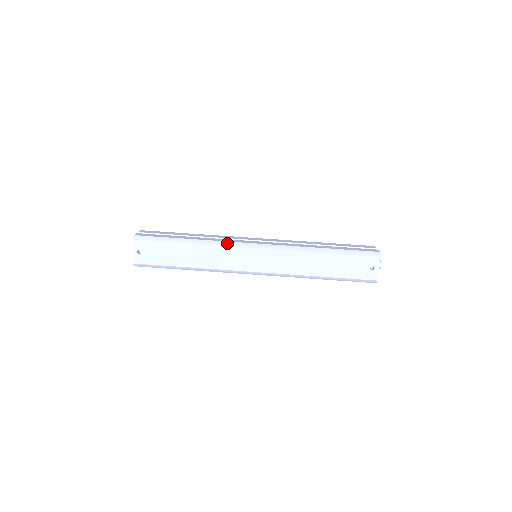
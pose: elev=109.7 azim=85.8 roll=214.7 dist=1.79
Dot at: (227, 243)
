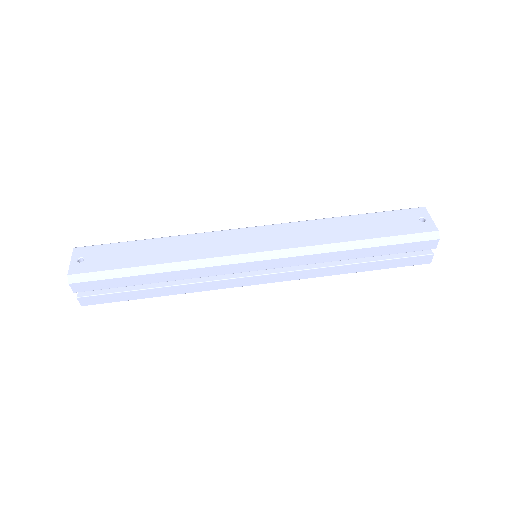
Dot at: occluded
